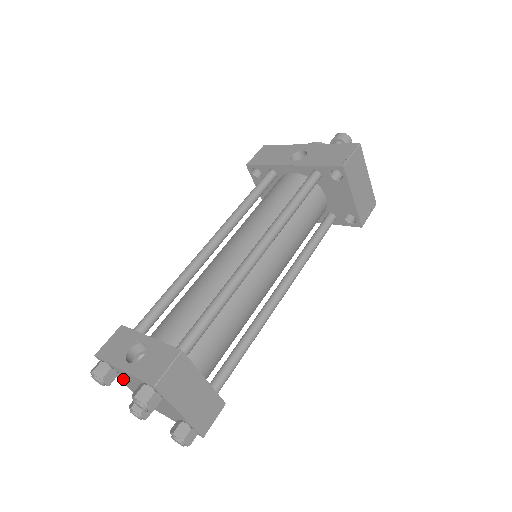
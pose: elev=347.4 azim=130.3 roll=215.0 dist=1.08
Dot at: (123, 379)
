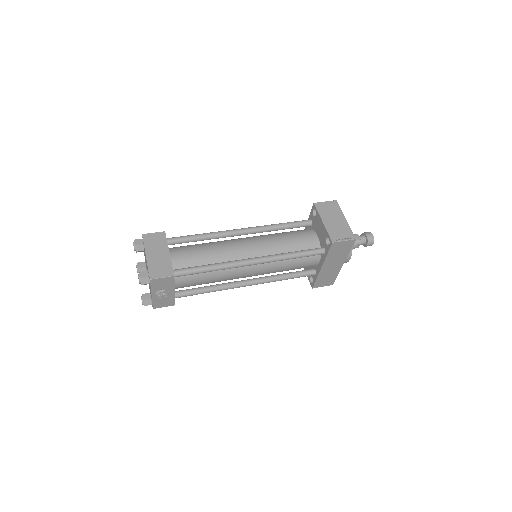
Dot at: occluded
